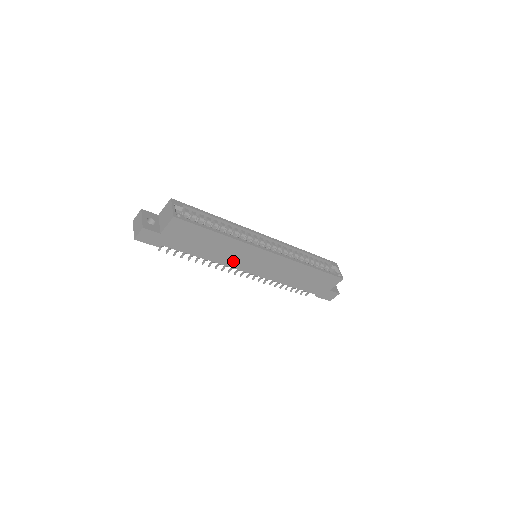
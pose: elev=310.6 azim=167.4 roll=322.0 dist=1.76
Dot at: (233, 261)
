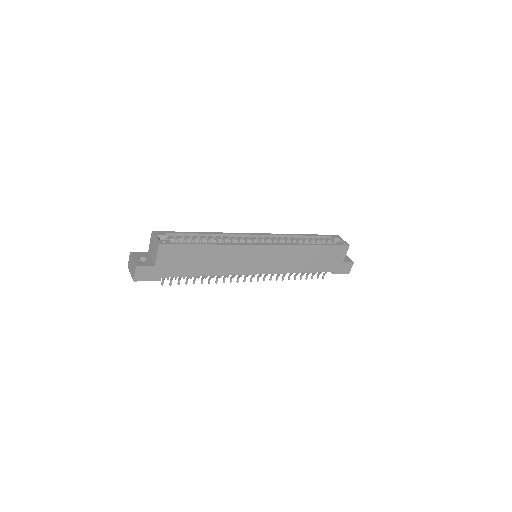
Dot at: (235, 268)
